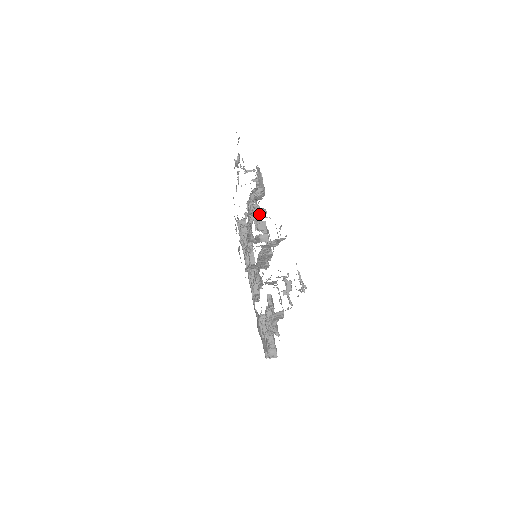
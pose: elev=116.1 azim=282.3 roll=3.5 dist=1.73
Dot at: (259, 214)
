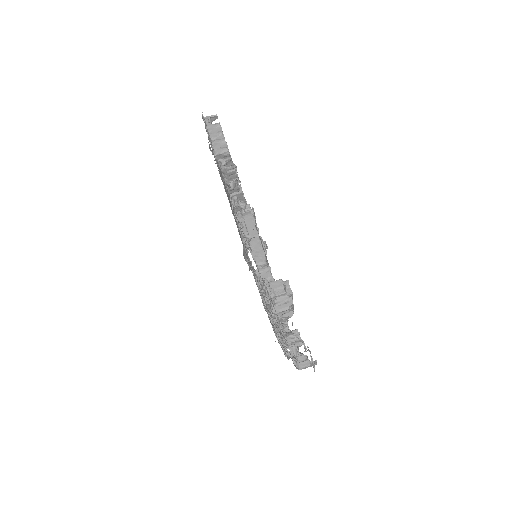
Dot at: occluded
